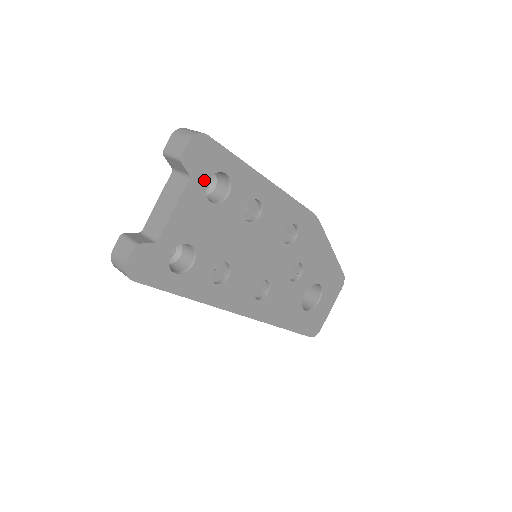
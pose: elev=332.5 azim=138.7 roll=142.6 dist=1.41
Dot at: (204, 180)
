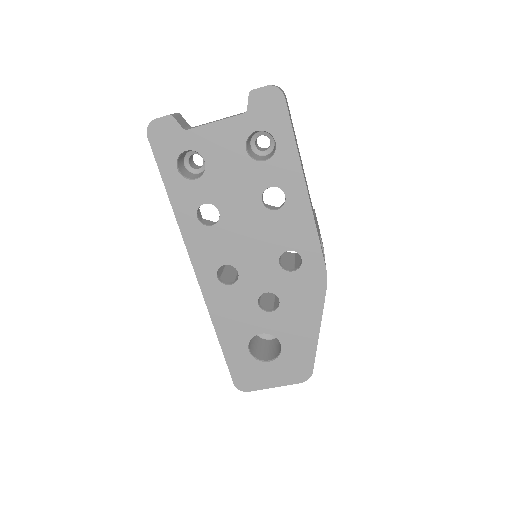
Dot at: (255, 127)
